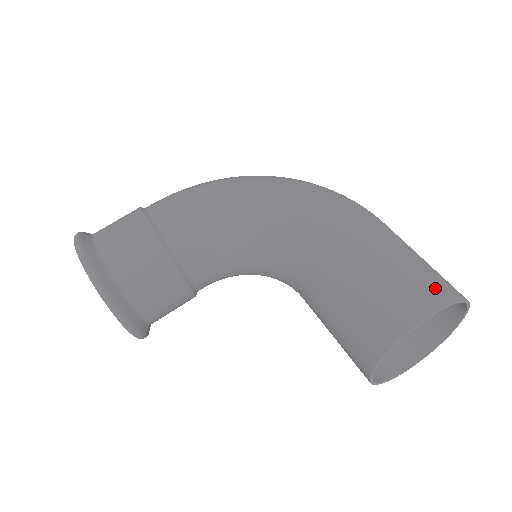
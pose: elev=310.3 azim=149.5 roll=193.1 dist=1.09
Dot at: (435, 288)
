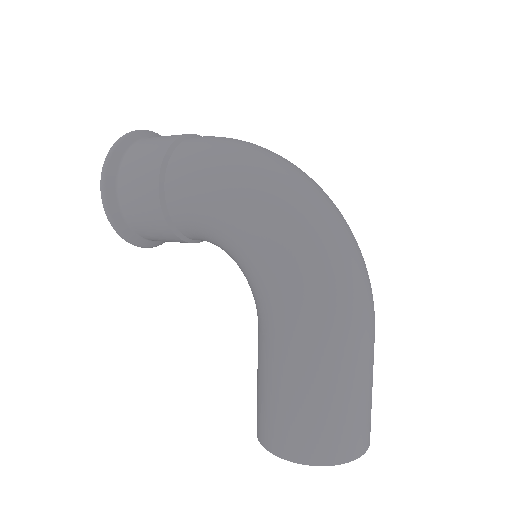
Dot at: (316, 447)
